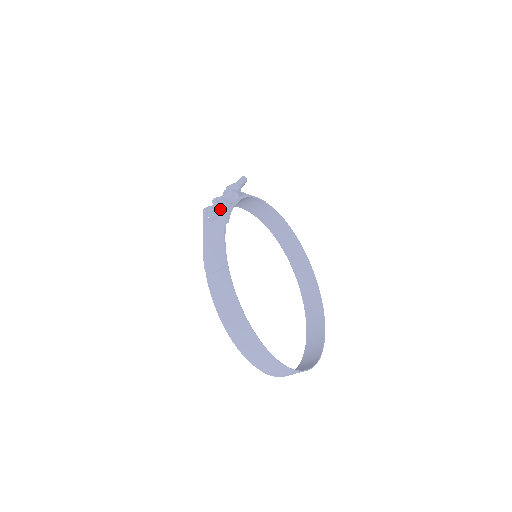
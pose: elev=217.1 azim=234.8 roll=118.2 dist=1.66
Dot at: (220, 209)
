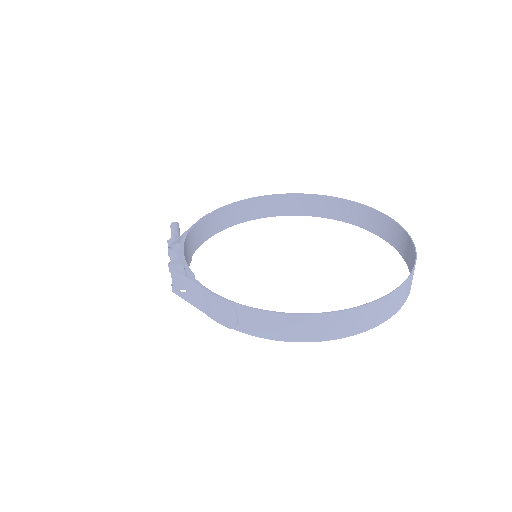
Dot at: (176, 275)
